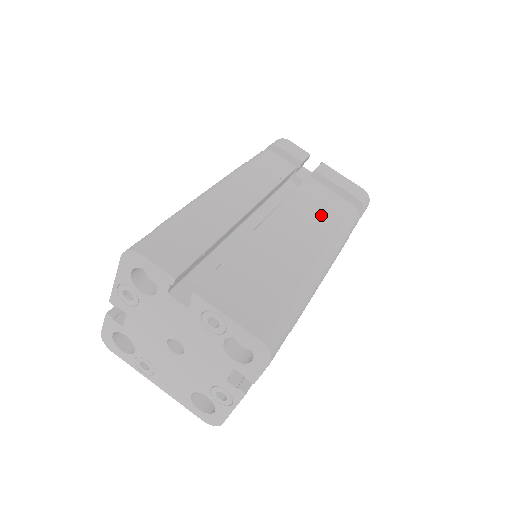
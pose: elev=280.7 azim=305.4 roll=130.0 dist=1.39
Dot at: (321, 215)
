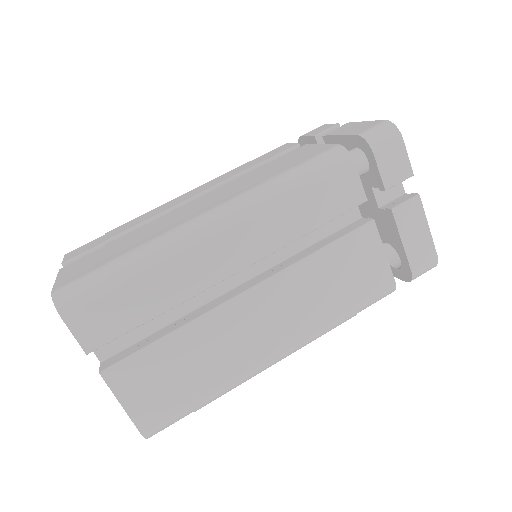
Dot at: (332, 293)
